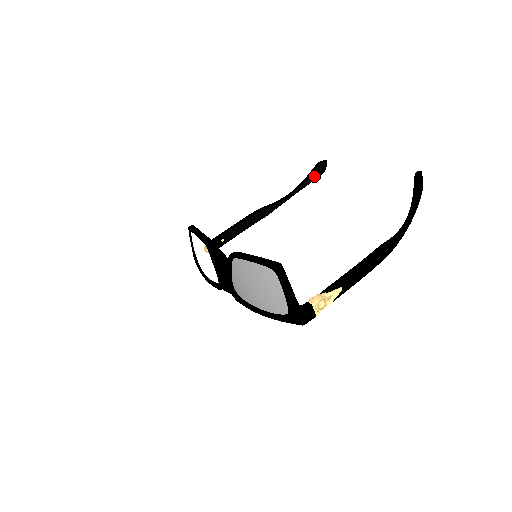
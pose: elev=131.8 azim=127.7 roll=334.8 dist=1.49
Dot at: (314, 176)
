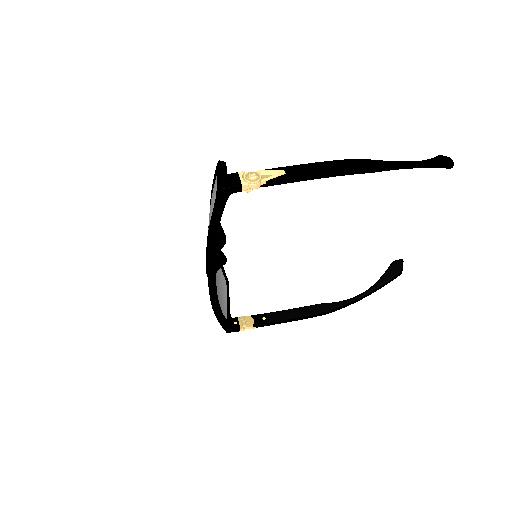
Dot at: (388, 275)
